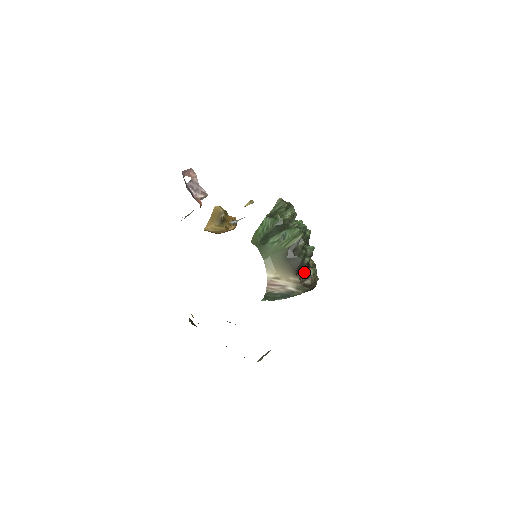
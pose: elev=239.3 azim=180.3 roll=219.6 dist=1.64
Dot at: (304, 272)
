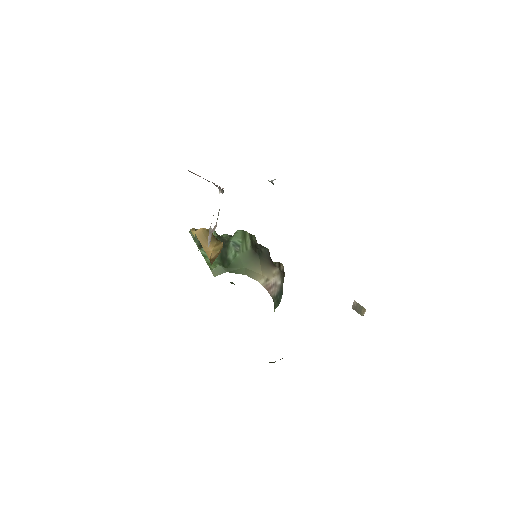
Dot at: occluded
